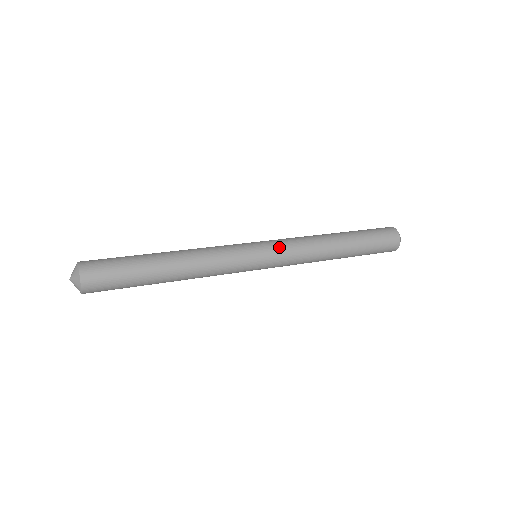
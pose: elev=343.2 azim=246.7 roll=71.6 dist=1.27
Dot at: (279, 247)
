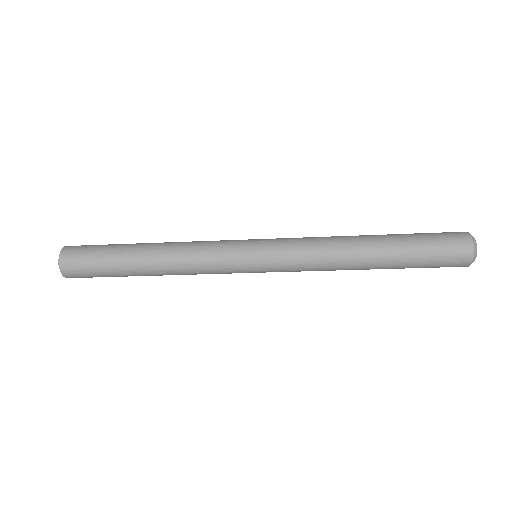
Dot at: occluded
